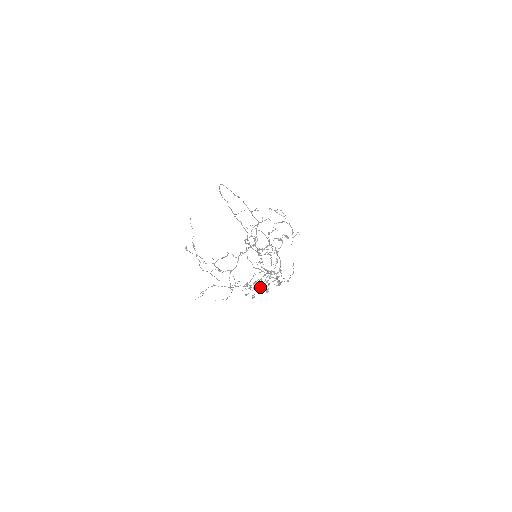
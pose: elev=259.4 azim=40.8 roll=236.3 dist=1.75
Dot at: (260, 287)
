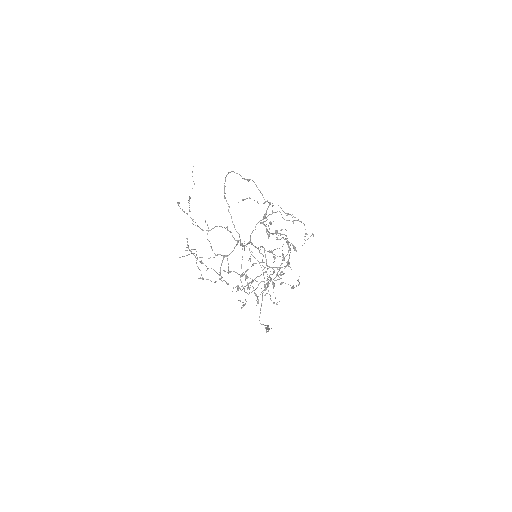
Dot at: occluded
